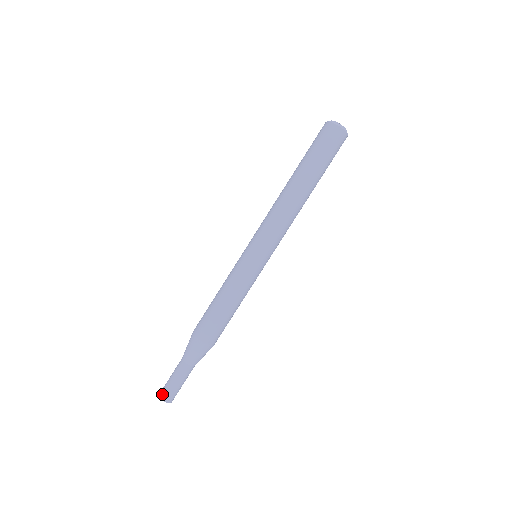
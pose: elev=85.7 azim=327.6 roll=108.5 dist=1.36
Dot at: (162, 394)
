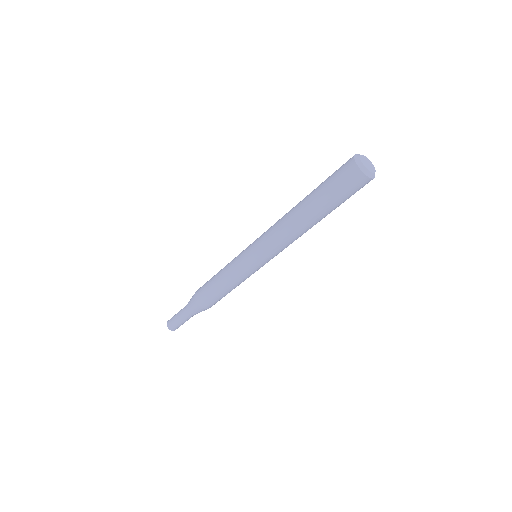
Dot at: (168, 322)
